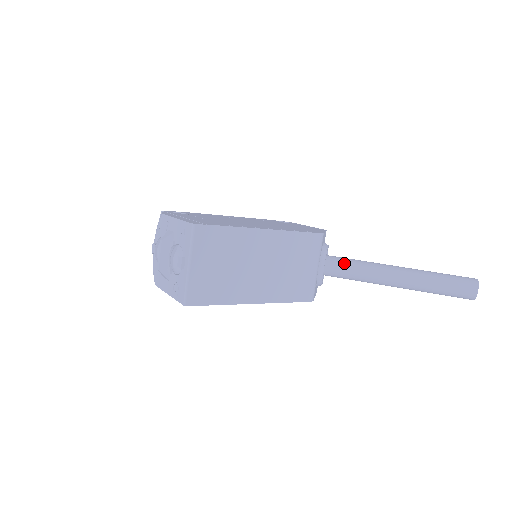
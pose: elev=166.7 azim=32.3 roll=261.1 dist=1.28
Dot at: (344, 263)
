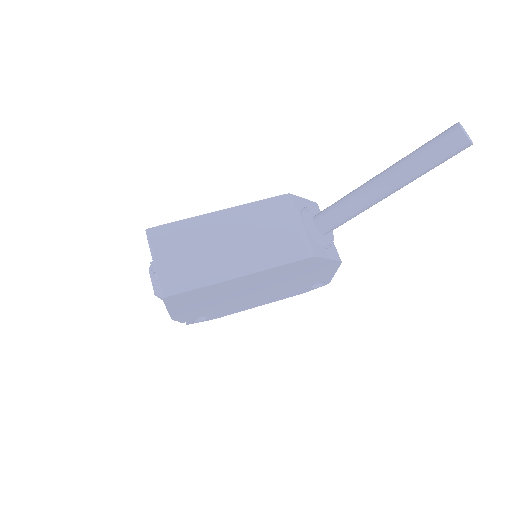
Dot at: (329, 208)
